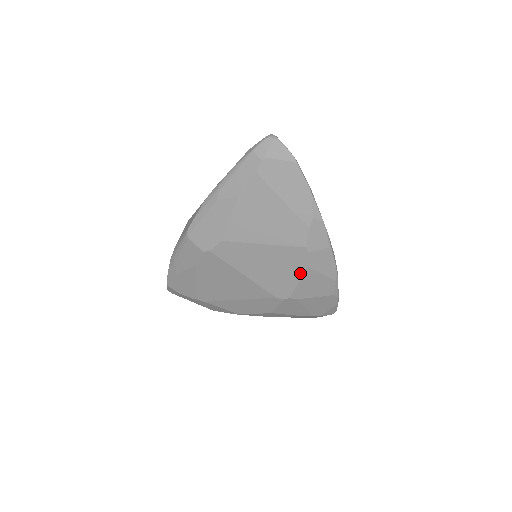
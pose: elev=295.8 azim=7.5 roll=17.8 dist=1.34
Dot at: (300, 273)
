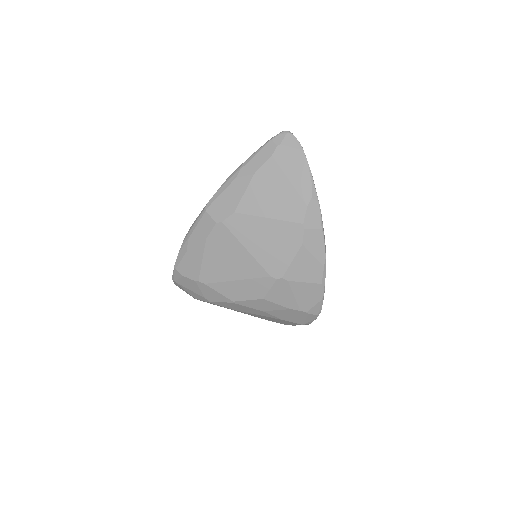
Dot at: (295, 251)
